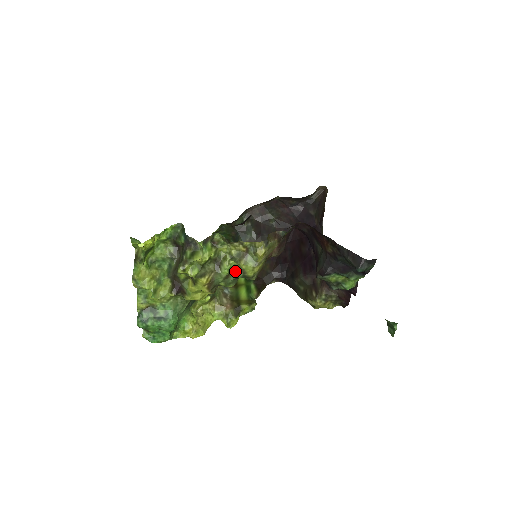
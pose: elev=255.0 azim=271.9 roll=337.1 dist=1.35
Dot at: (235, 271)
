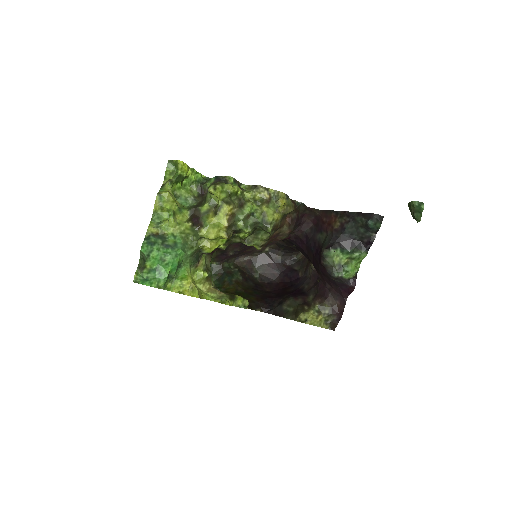
Dot at: (255, 214)
